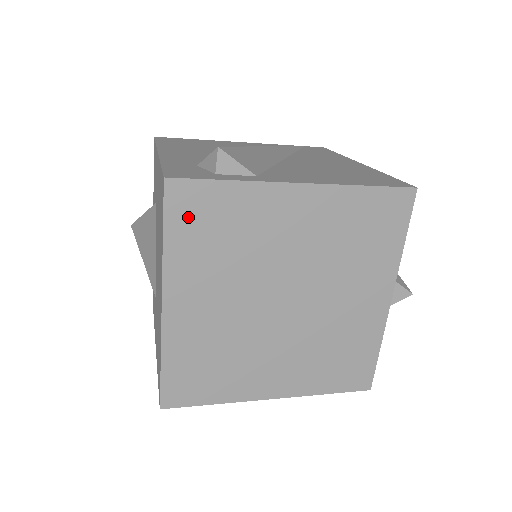
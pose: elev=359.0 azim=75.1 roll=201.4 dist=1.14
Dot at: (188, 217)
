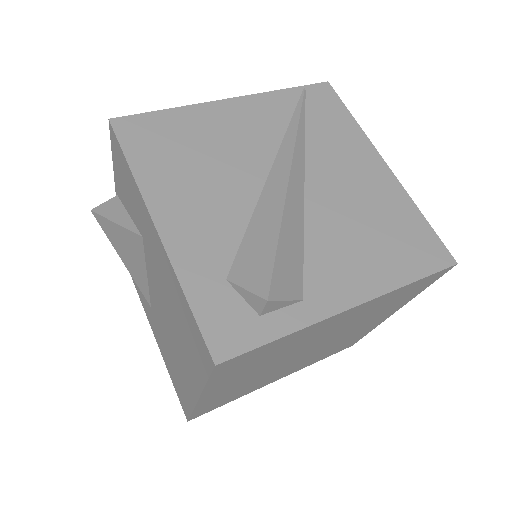
Dot at: (234, 367)
